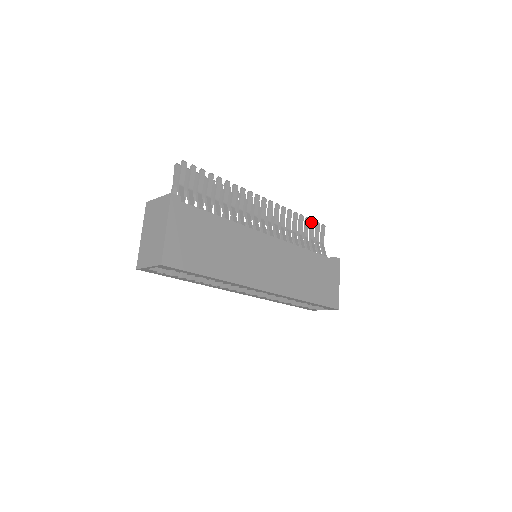
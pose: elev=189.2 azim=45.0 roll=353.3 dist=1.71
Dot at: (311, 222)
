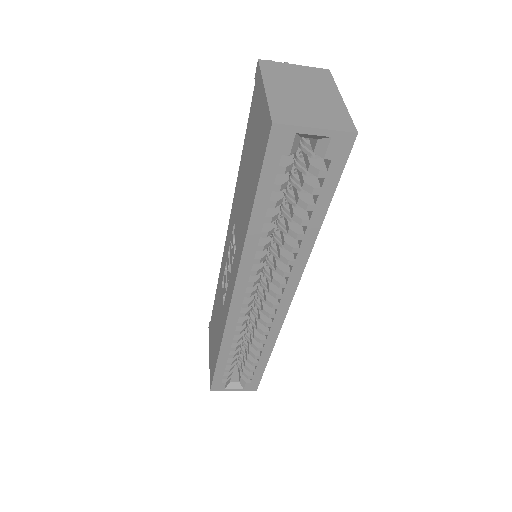
Dot at: occluded
